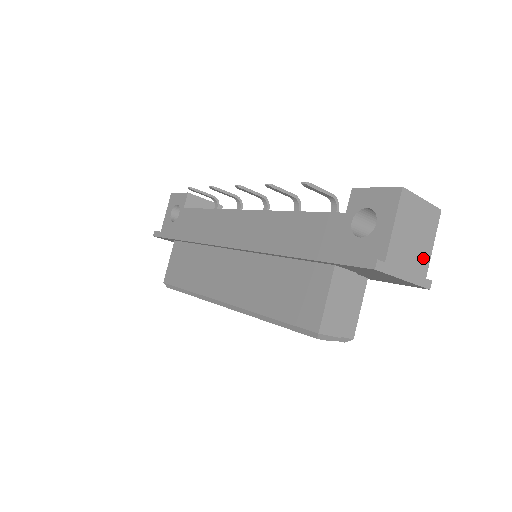
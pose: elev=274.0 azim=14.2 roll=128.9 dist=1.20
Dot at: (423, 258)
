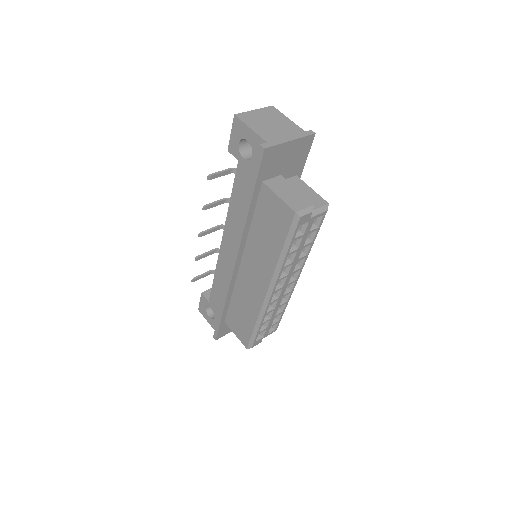
Dot at: (290, 127)
